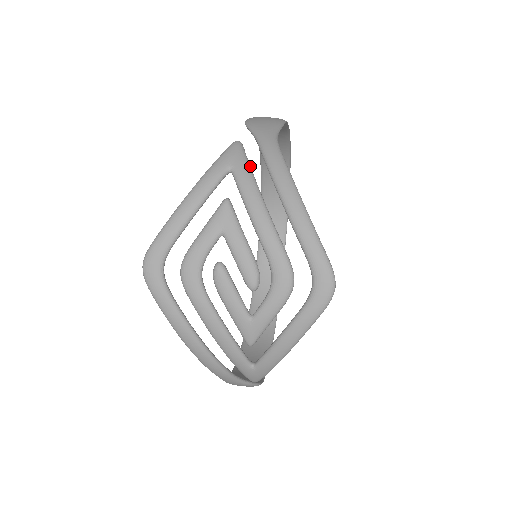
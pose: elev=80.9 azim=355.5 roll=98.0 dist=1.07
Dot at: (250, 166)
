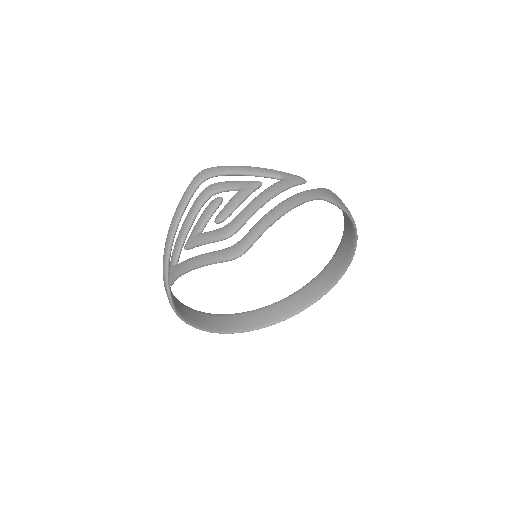
Dot at: (291, 187)
